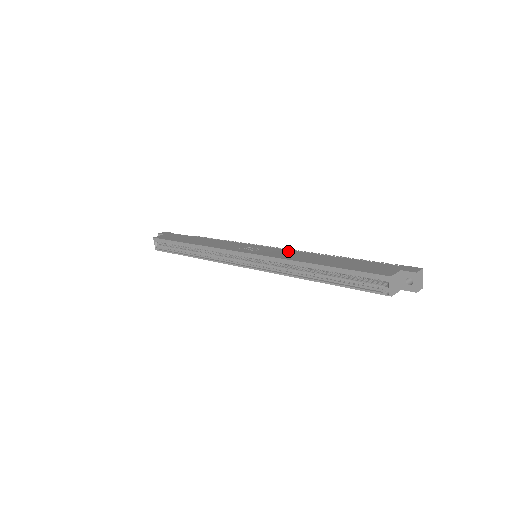
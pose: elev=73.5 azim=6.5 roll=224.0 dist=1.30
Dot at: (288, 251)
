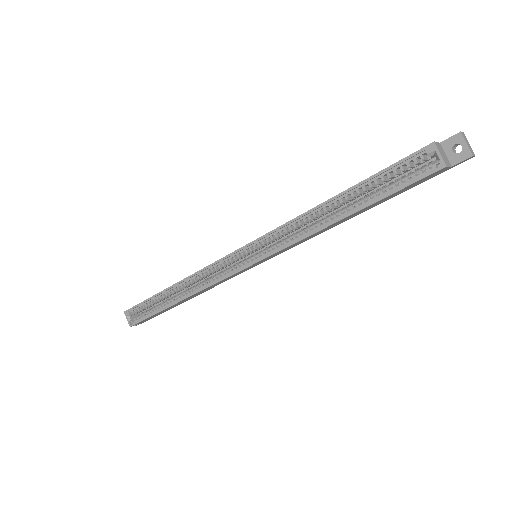
Dot at: occluded
